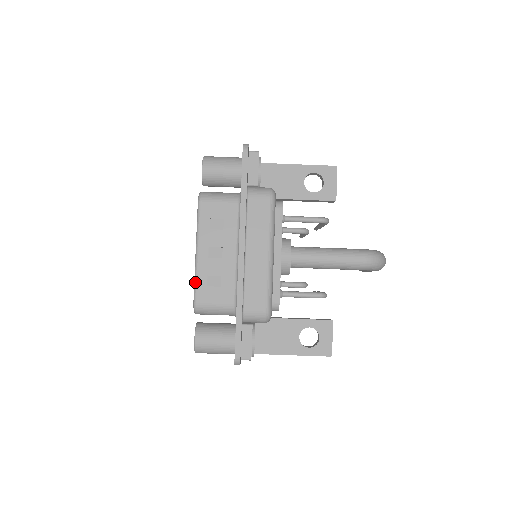
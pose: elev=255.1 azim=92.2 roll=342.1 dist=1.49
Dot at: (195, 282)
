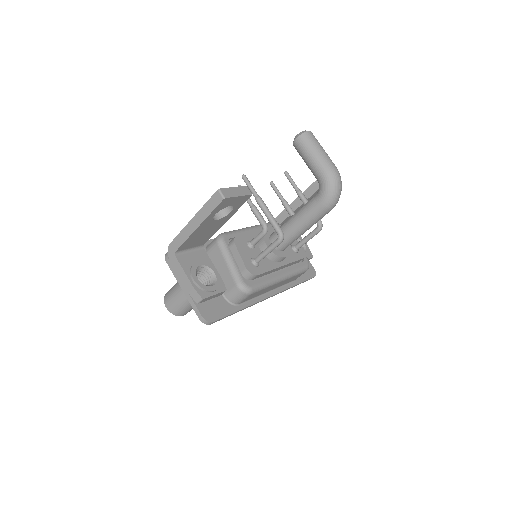
Dot at: occluded
